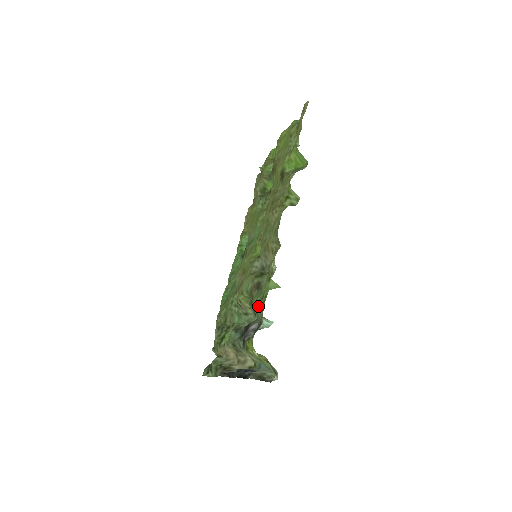
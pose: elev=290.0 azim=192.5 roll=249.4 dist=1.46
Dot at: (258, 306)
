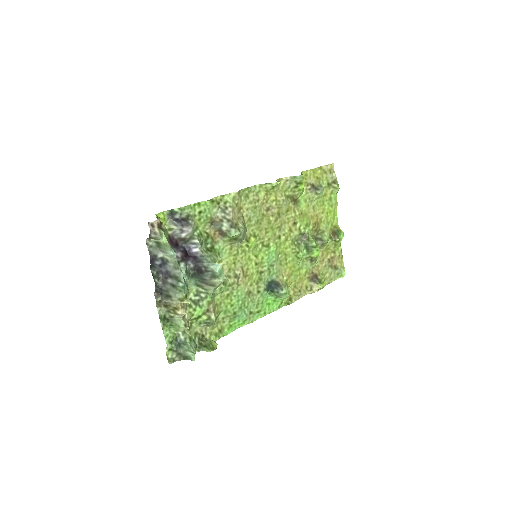
Dot at: (196, 221)
